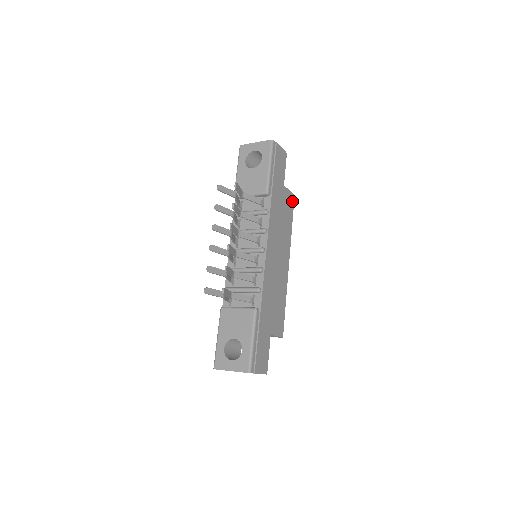
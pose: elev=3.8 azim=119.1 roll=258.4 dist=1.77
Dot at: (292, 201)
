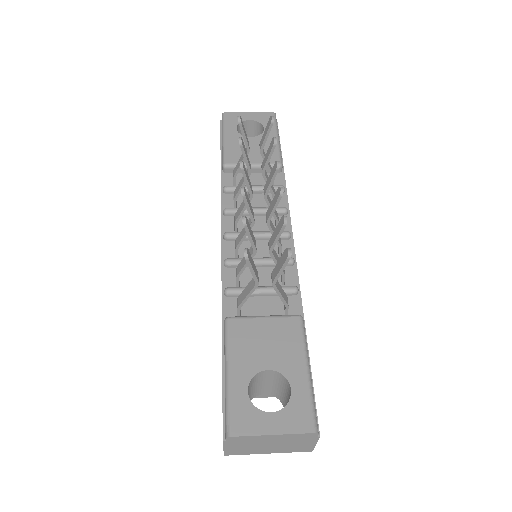
Dot at: occluded
